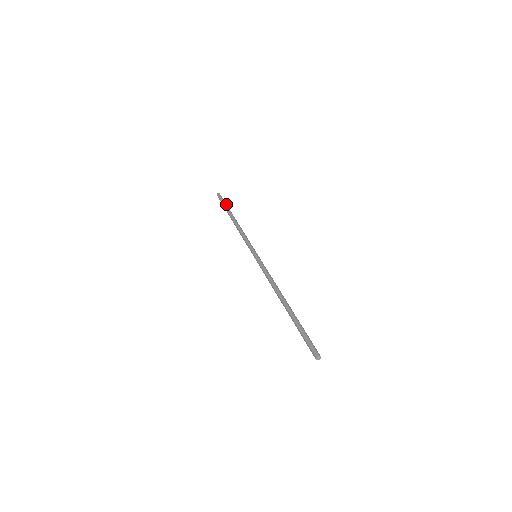
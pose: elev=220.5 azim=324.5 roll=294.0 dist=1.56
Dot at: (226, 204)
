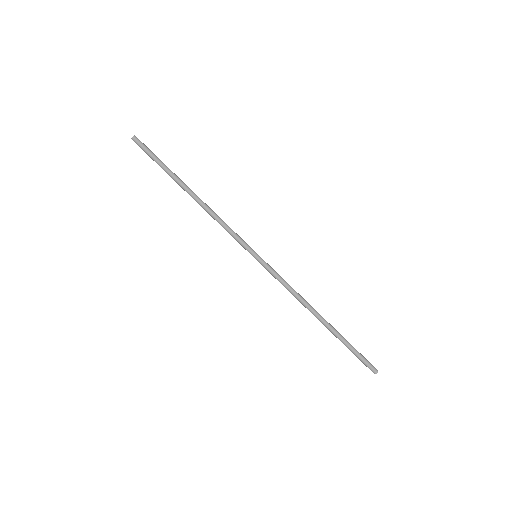
Dot at: occluded
